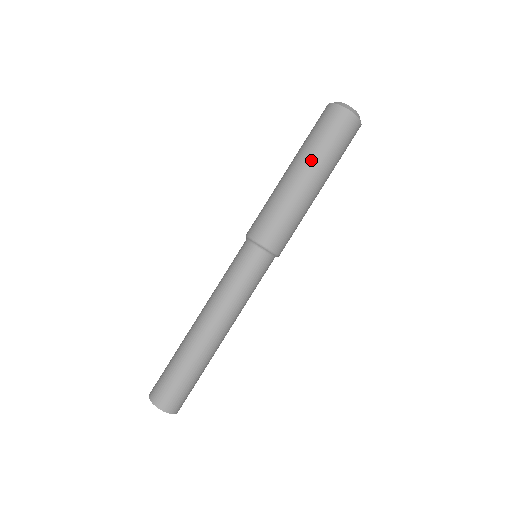
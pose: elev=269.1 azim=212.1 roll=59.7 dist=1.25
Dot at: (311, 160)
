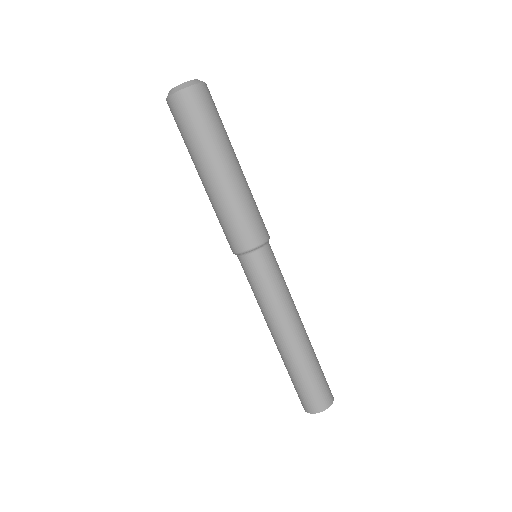
Dot at: (196, 161)
